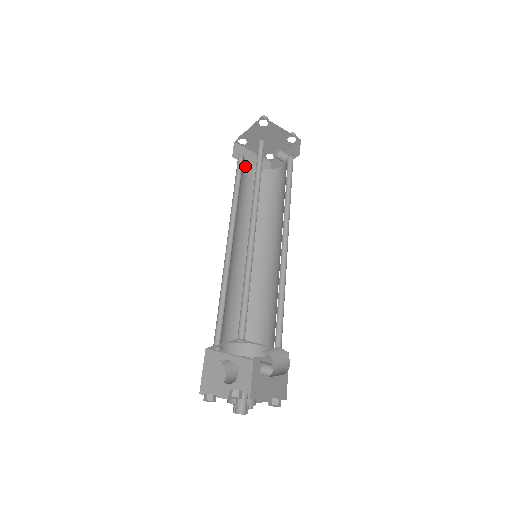
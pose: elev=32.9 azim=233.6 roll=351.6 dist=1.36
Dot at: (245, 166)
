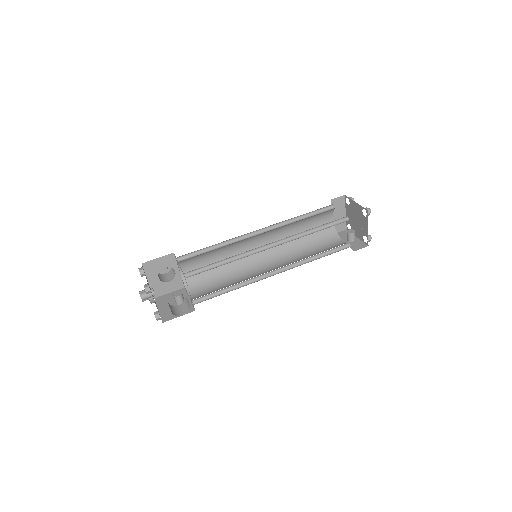
Dot at: (328, 213)
